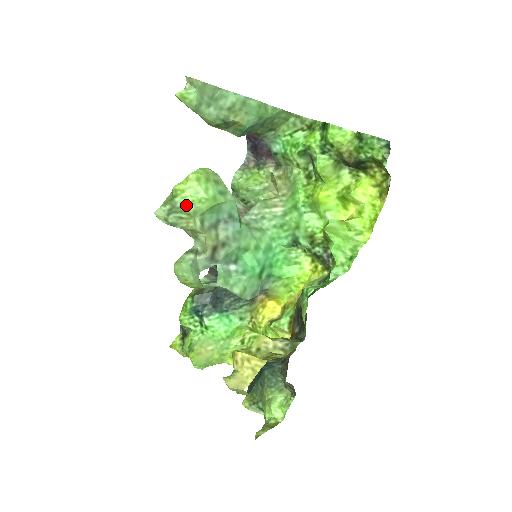
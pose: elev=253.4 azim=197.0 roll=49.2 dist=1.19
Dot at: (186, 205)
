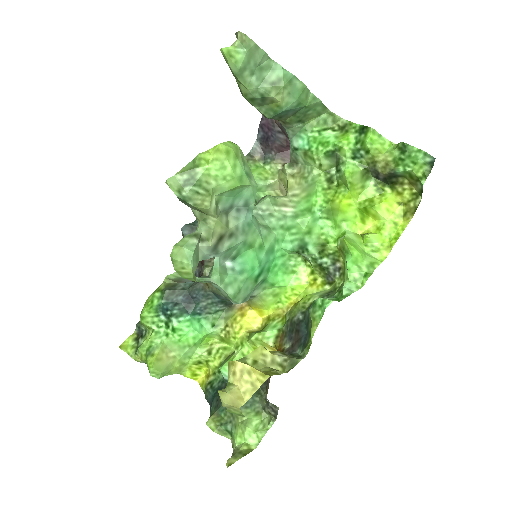
Dot at: (207, 179)
